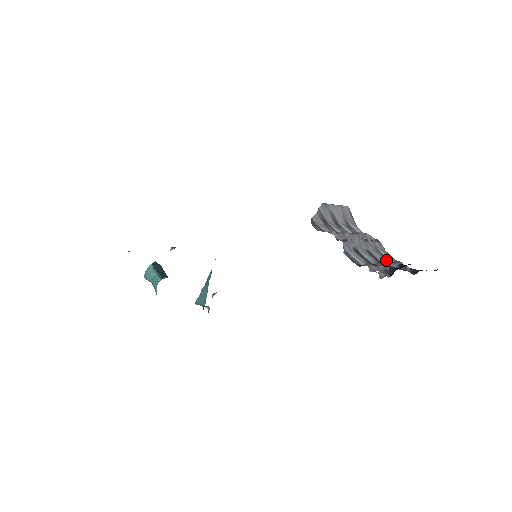
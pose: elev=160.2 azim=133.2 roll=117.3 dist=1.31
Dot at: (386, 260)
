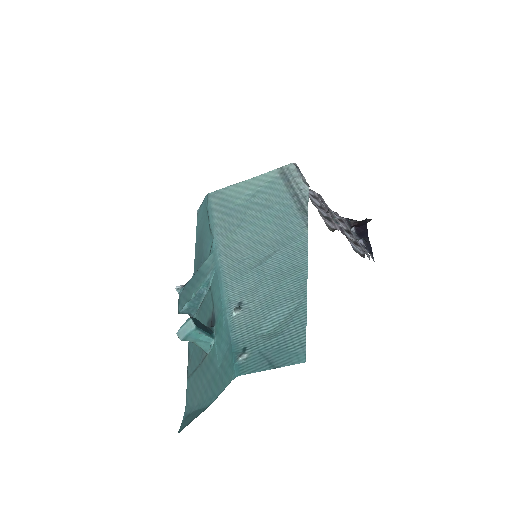
Dot at: (341, 222)
